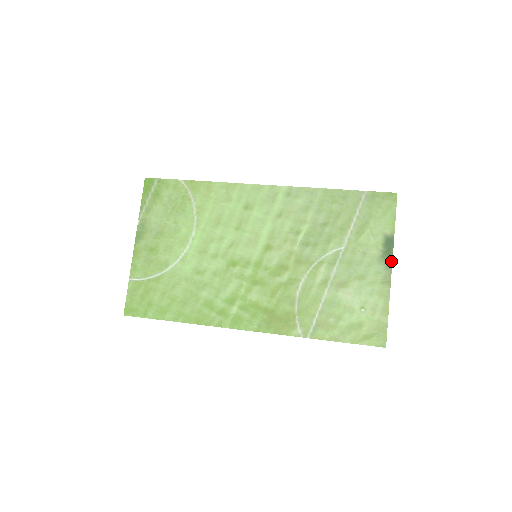
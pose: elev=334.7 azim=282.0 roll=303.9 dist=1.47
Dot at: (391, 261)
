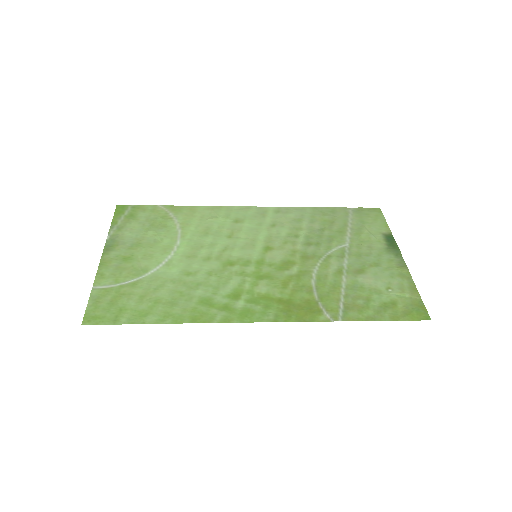
Dot at: (399, 250)
